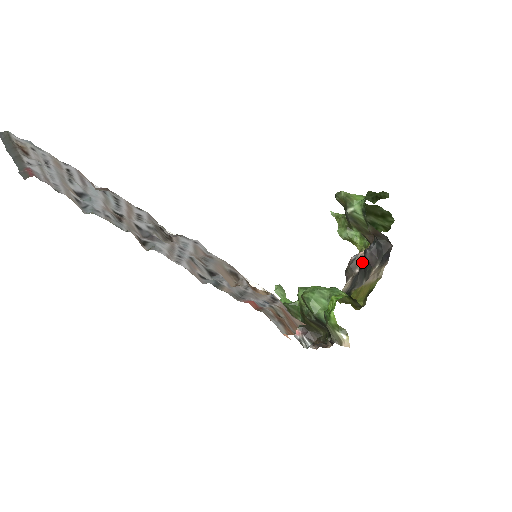
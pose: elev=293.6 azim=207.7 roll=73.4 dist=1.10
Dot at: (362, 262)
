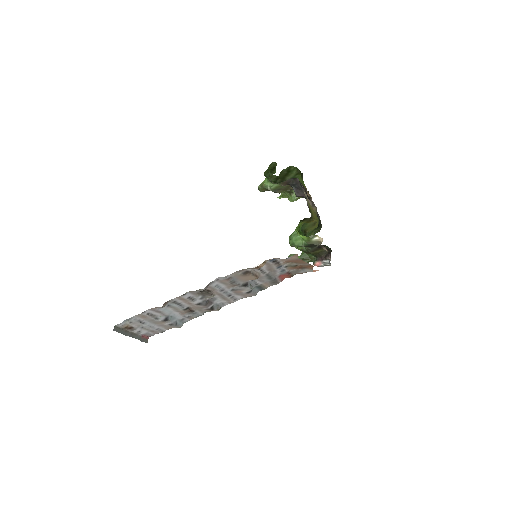
Dot at: occluded
